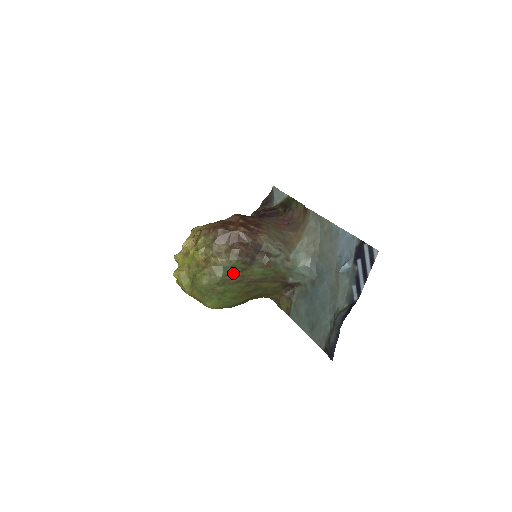
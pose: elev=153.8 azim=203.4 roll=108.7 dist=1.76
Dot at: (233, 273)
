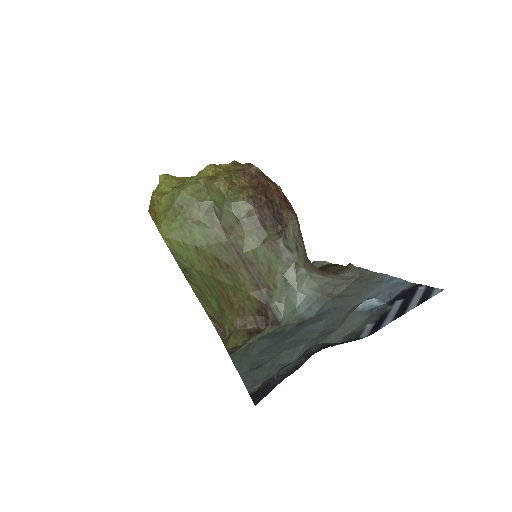
Dot at: (227, 213)
